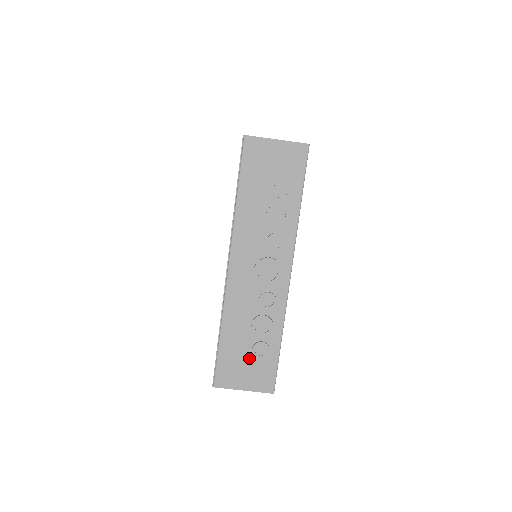
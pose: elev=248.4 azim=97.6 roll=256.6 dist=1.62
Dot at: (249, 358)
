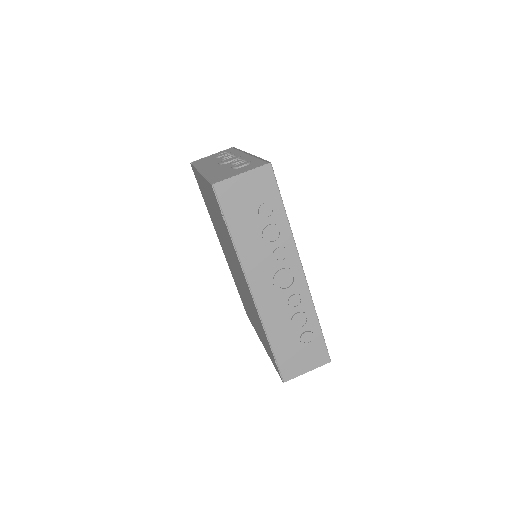
Dot at: (301, 348)
